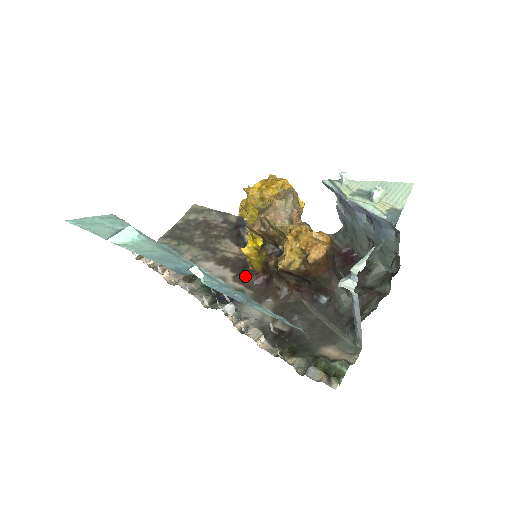
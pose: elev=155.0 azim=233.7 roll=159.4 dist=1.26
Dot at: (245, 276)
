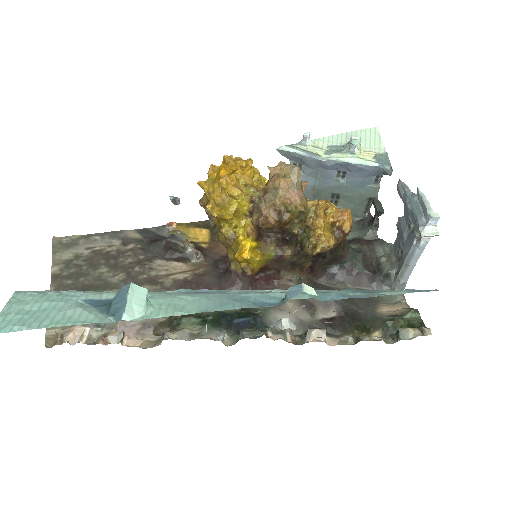
Dot at: (237, 287)
